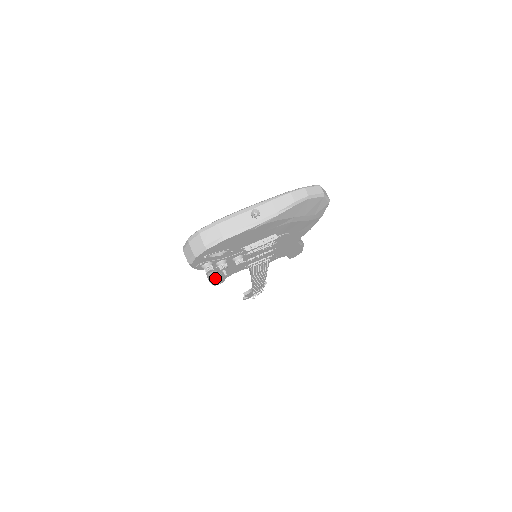
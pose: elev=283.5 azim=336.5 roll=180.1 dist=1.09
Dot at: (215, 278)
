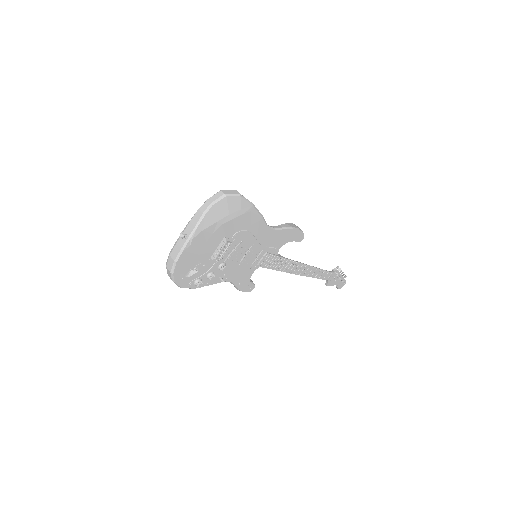
Dot at: (236, 287)
